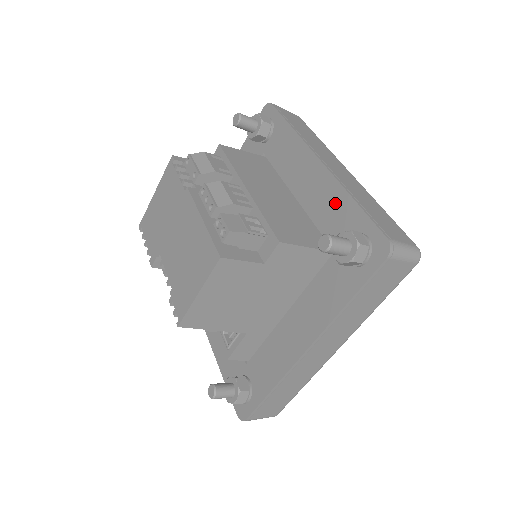
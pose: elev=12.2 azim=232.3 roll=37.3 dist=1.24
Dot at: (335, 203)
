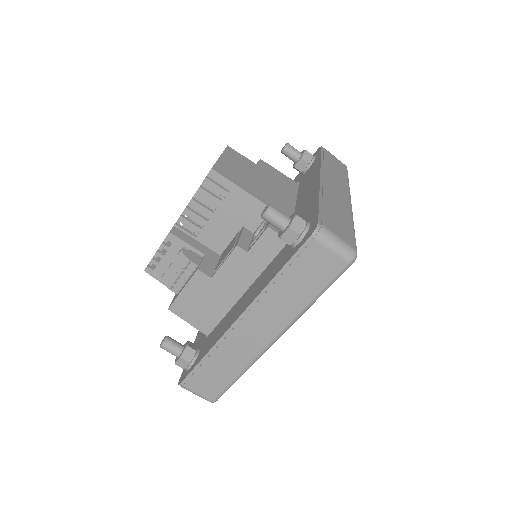
Dot at: occluded
